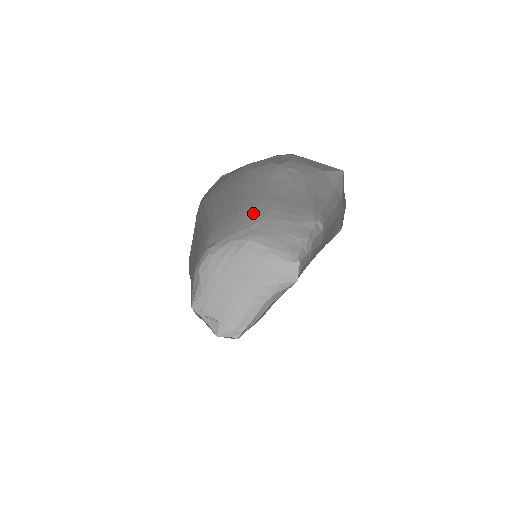
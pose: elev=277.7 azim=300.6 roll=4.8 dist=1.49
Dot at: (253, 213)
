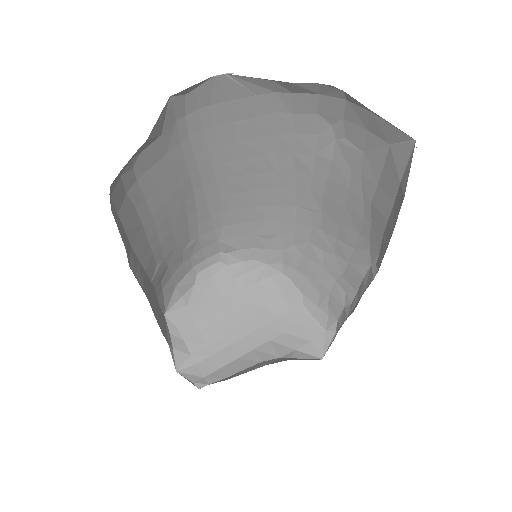
Dot at: (291, 222)
